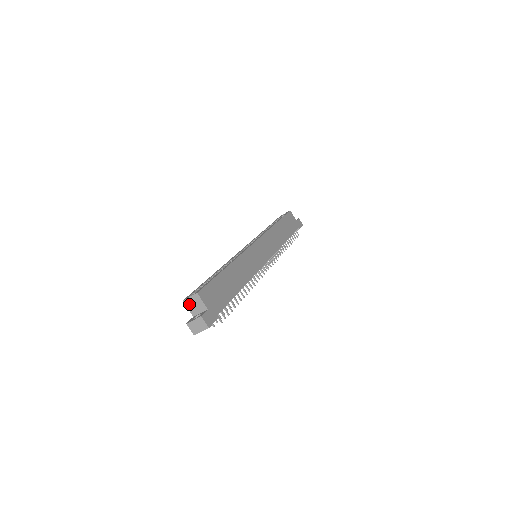
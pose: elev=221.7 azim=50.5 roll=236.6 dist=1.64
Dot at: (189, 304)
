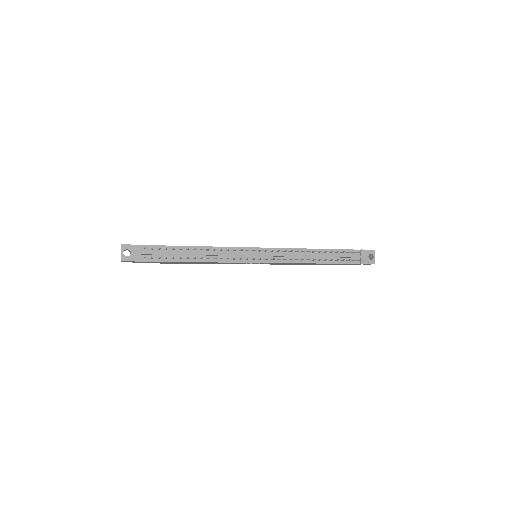
Dot at: occluded
